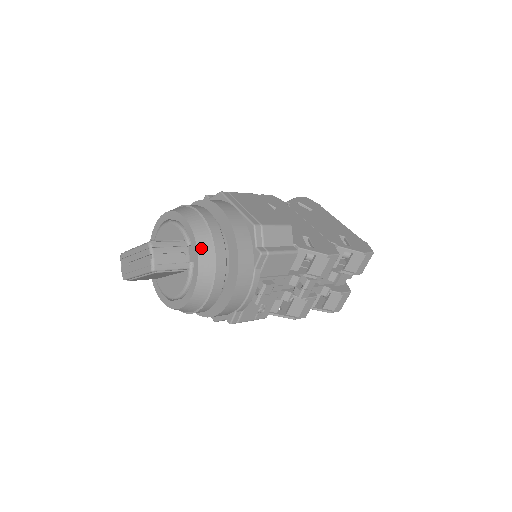
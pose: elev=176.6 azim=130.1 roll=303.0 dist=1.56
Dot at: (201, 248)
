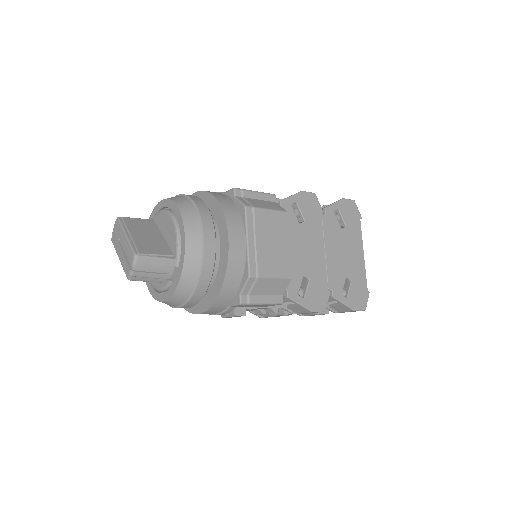
Dot at: (184, 279)
